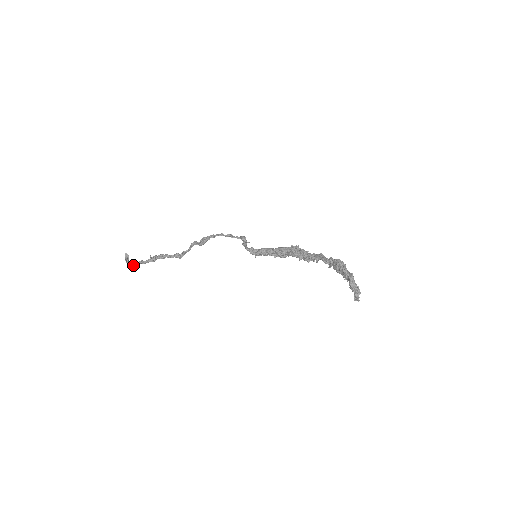
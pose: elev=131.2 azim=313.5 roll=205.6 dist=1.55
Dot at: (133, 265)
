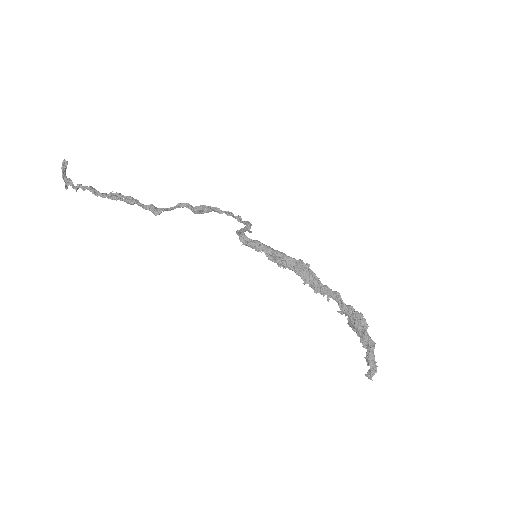
Dot at: (73, 185)
